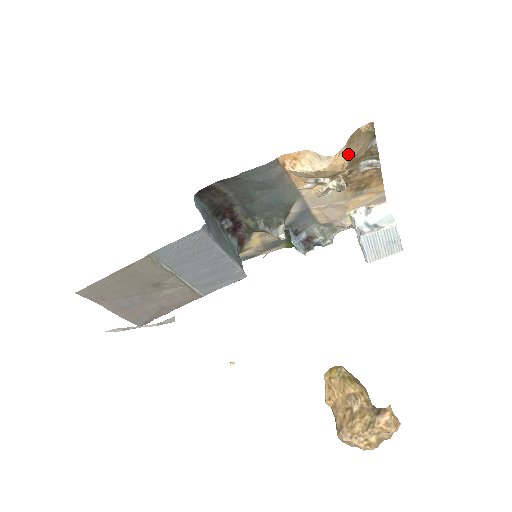
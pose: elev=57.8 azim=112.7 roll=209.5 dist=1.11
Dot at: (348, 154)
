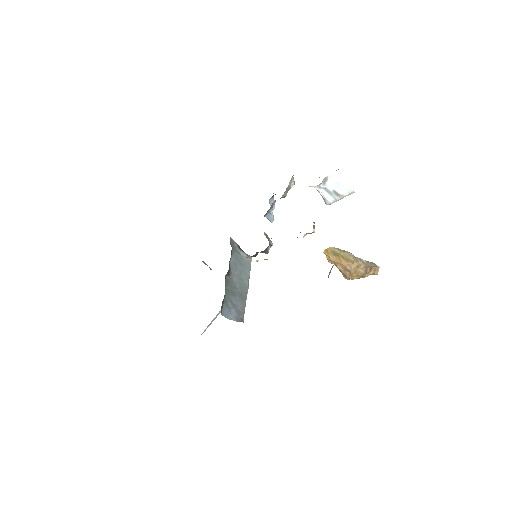
Dot at: occluded
